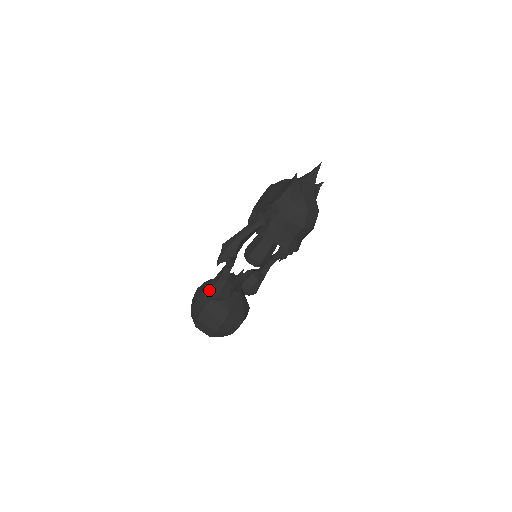
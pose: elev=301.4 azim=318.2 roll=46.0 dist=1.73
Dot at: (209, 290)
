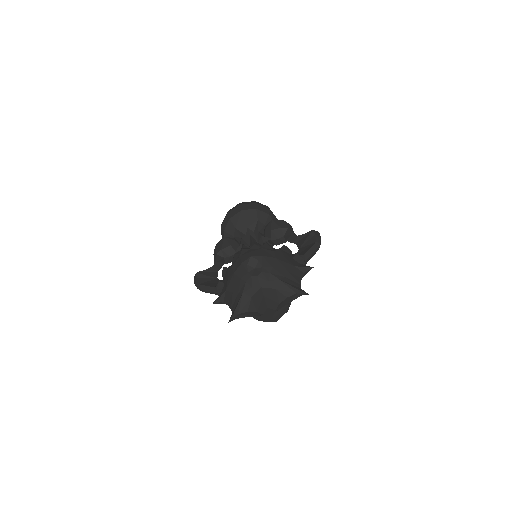
Dot at: occluded
